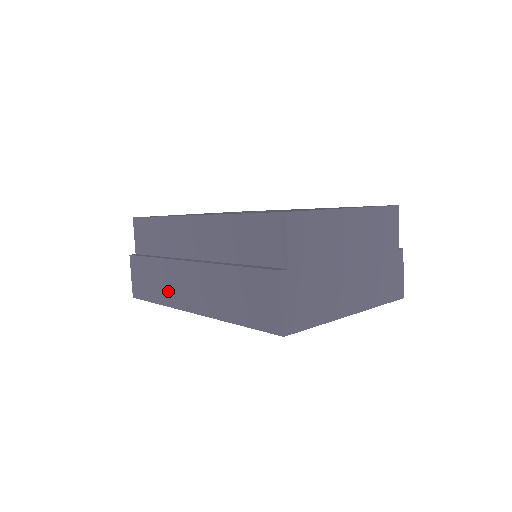
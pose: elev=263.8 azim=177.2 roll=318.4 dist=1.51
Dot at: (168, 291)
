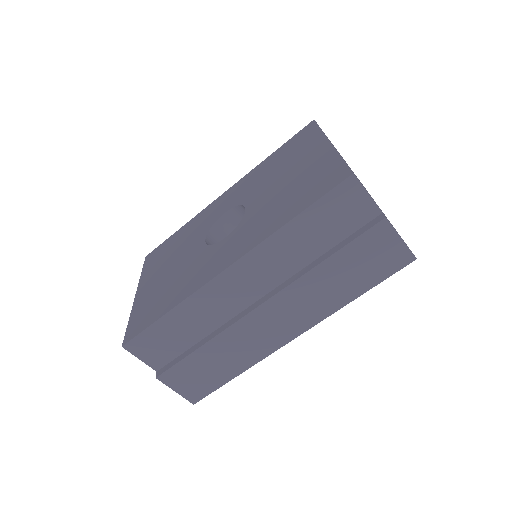
Dot at: (248, 352)
